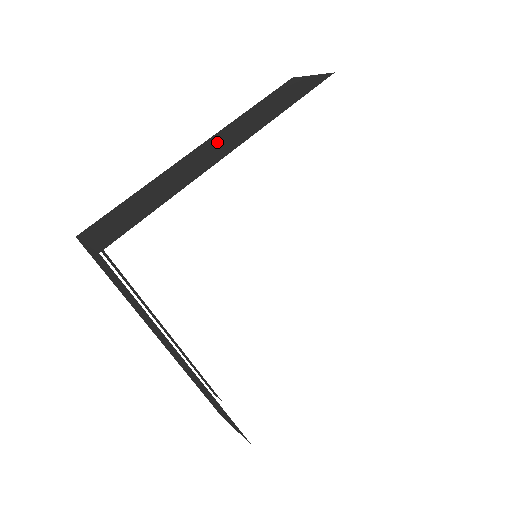
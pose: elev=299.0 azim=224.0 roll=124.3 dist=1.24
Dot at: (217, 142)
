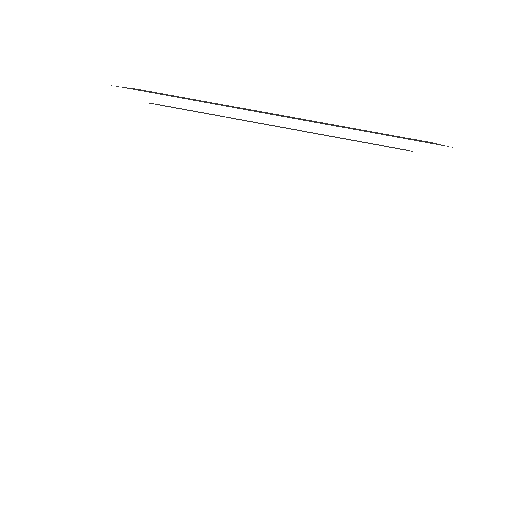
Dot at: occluded
